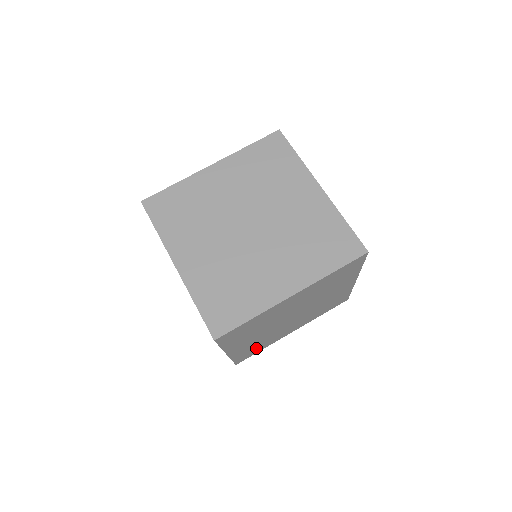
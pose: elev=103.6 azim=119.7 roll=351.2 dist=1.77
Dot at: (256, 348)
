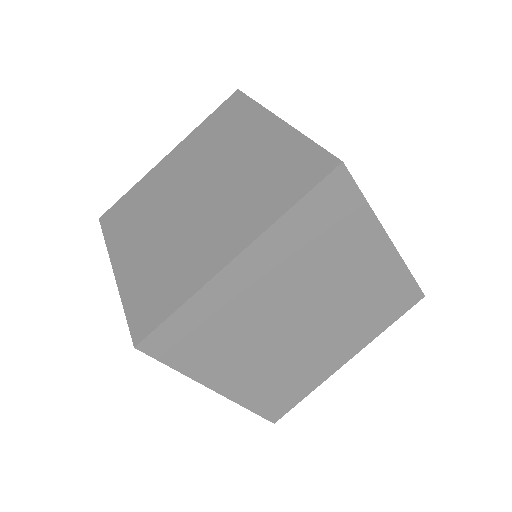
Dot at: (286, 389)
